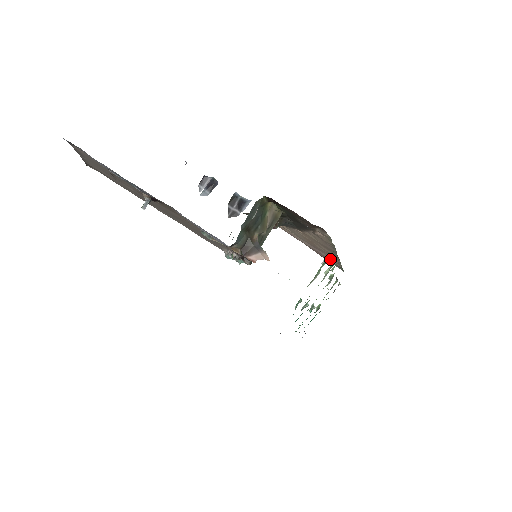
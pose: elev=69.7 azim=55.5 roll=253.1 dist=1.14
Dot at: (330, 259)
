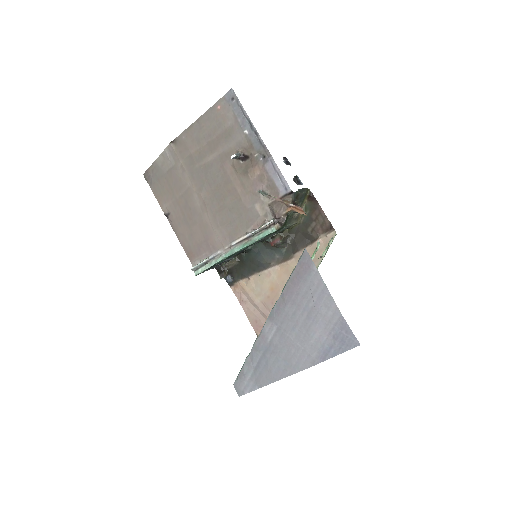
Dot at: occluded
